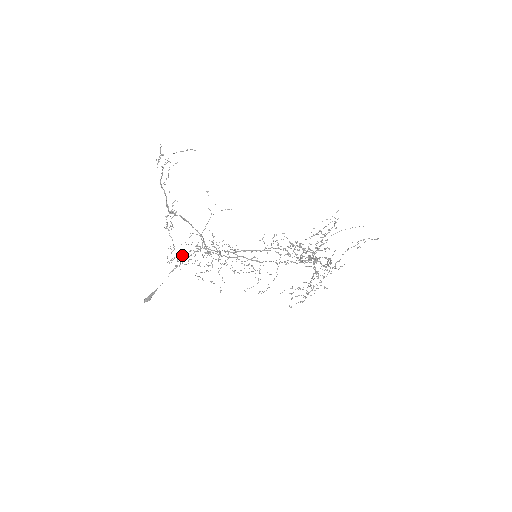
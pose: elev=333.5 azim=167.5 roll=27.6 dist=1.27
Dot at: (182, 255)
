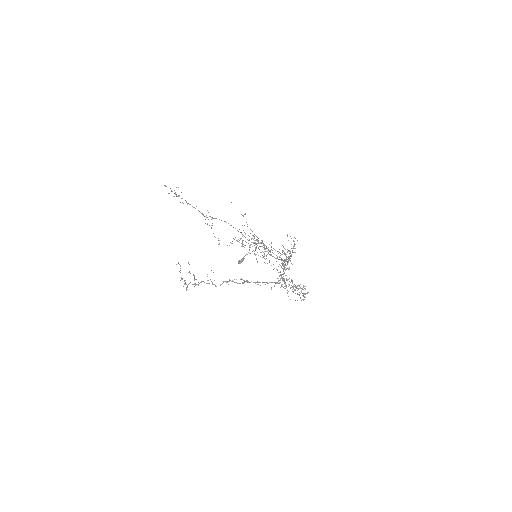
Dot at: occluded
